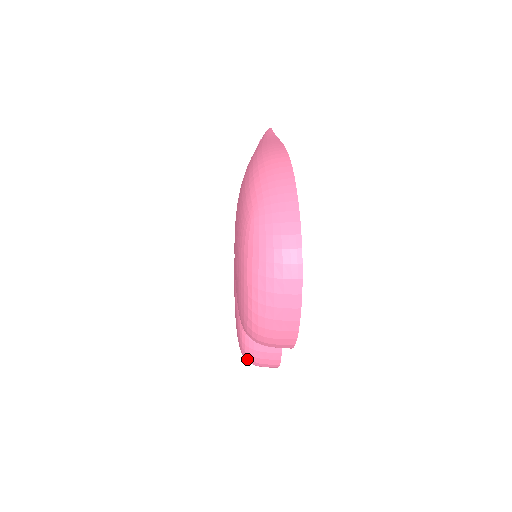
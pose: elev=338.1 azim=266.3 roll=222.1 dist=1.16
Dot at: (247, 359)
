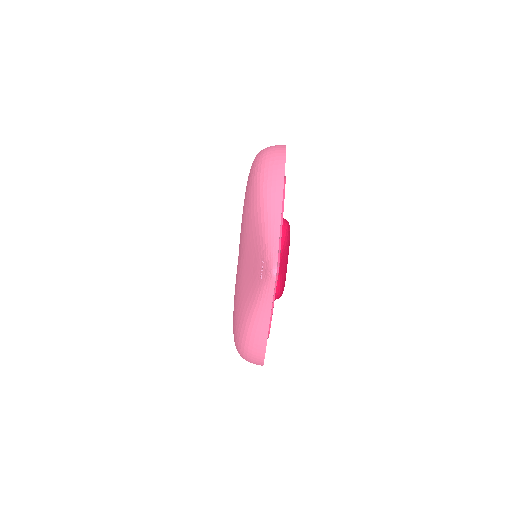
Dot at: occluded
